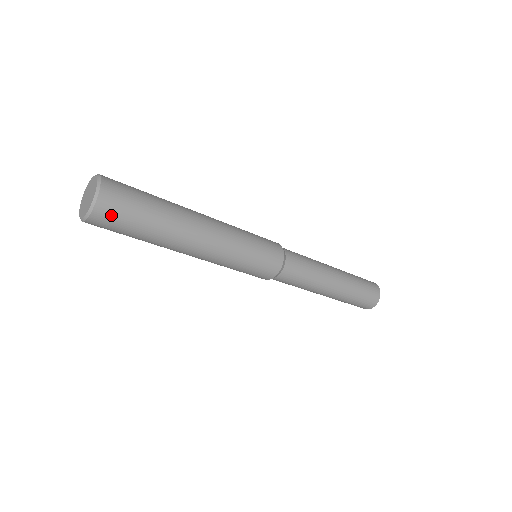
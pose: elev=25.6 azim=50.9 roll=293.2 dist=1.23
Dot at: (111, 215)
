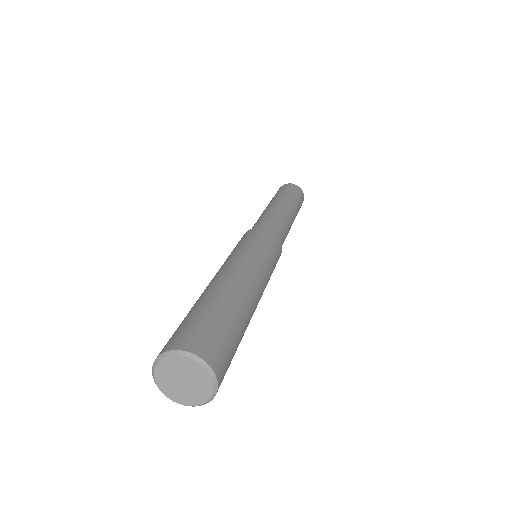
Dot at: (225, 369)
